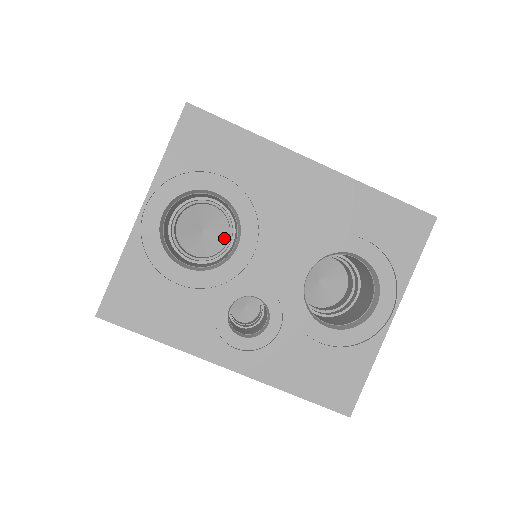
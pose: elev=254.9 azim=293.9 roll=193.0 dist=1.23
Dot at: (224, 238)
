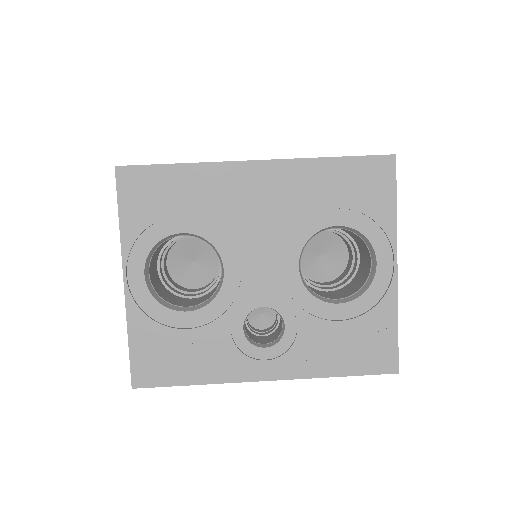
Dot at: (215, 260)
